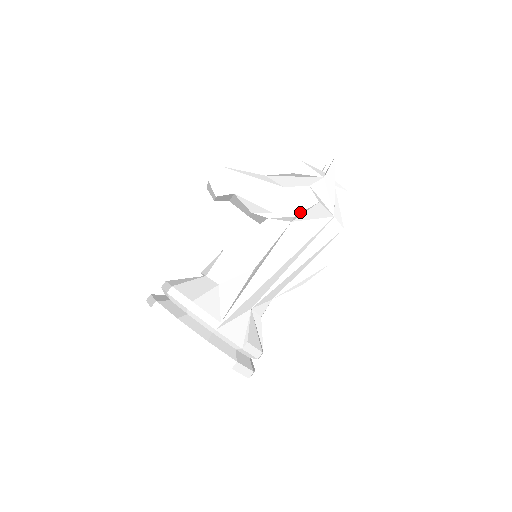
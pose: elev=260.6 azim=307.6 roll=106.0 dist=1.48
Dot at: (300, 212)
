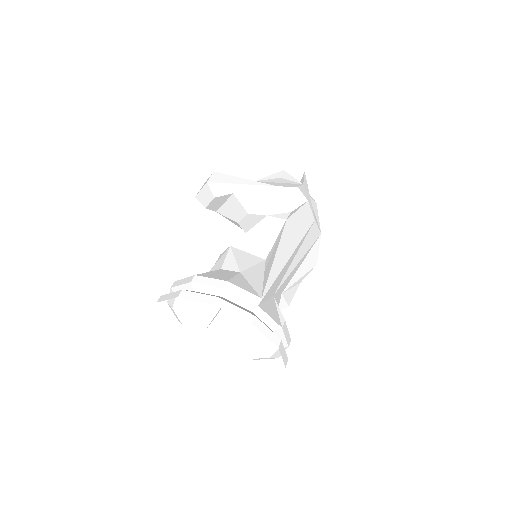
Dot at: (295, 208)
